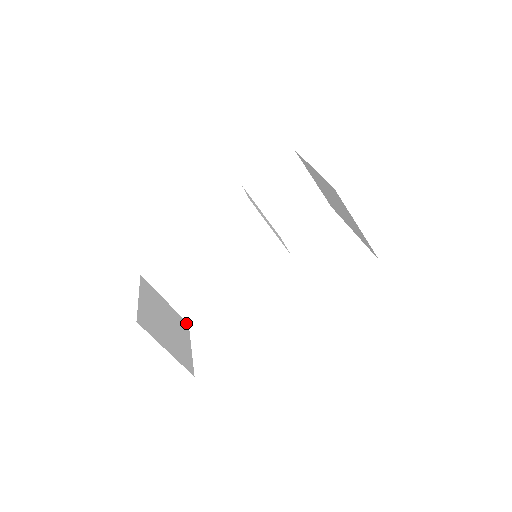
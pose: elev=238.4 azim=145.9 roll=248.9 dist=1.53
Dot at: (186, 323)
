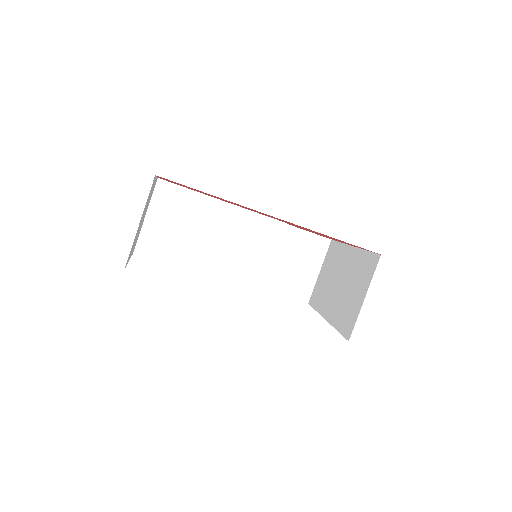
Dot at: (134, 249)
